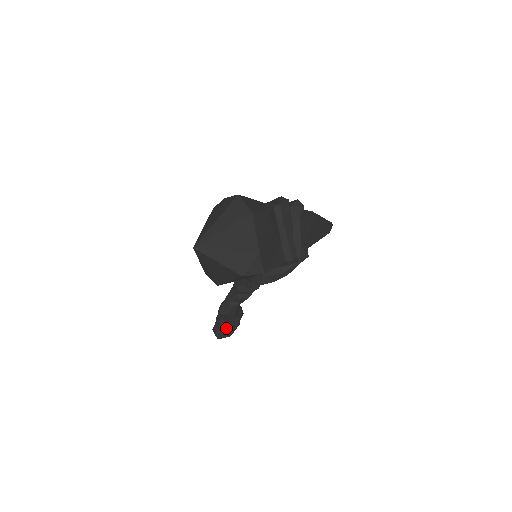
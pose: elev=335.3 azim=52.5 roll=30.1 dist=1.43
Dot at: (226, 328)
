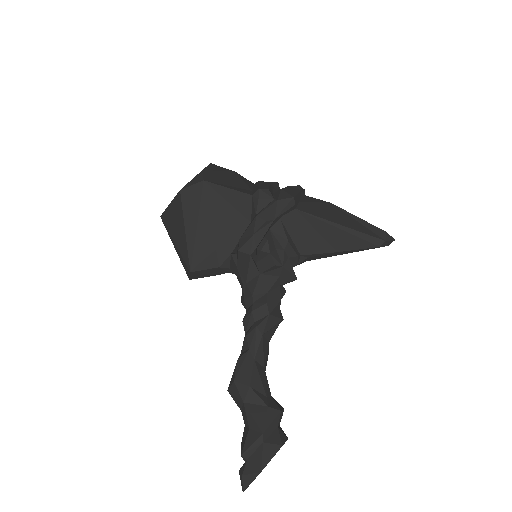
Dot at: (247, 439)
